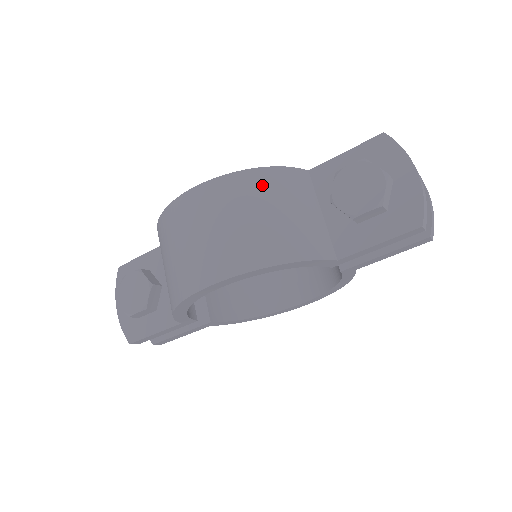
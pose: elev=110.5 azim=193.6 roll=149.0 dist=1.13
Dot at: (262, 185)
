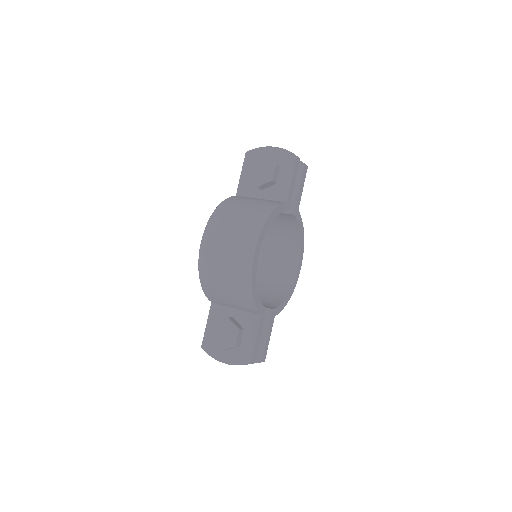
Dot at: (227, 208)
